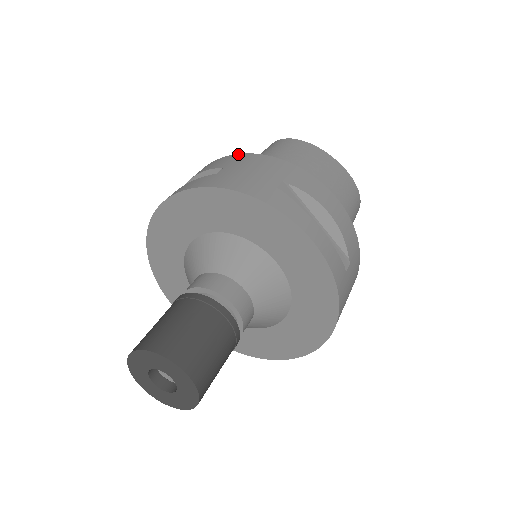
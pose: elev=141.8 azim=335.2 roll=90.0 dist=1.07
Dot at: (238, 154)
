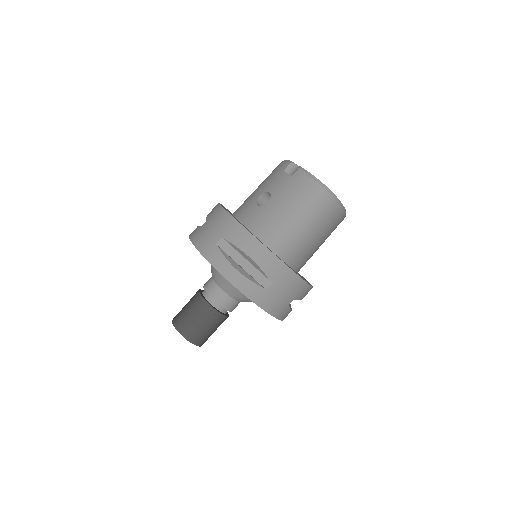
Dot at: (287, 267)
